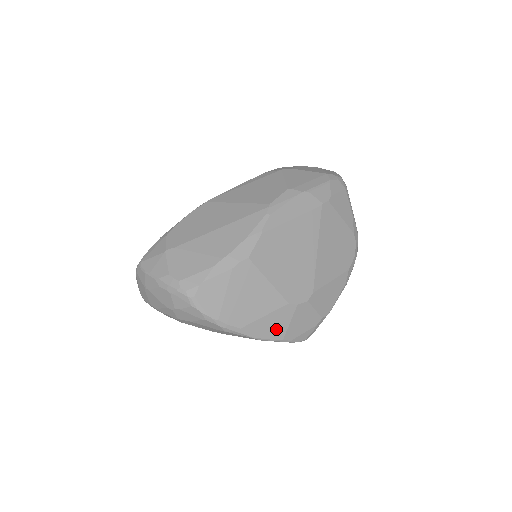
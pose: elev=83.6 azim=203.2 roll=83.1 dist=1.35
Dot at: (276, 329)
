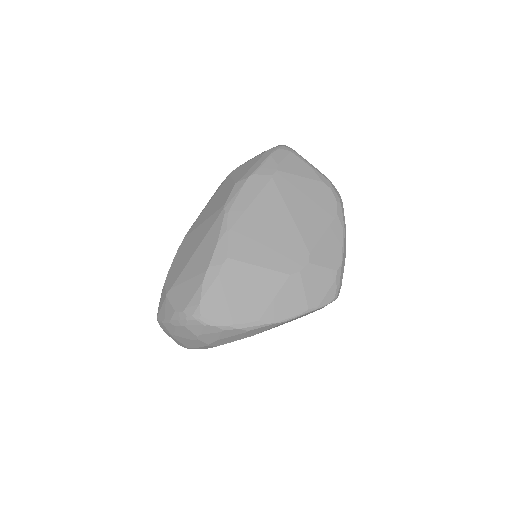
Dot at: (294, 304)
